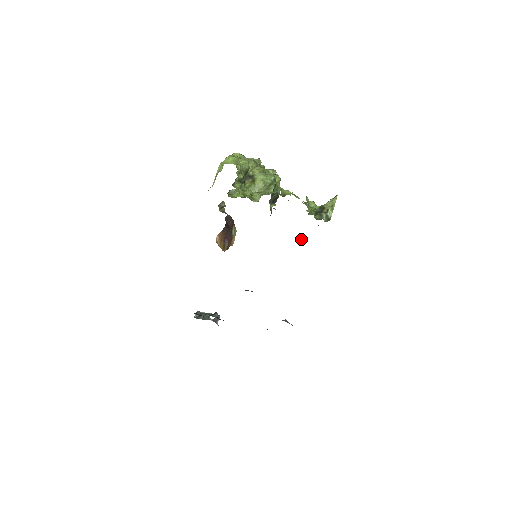
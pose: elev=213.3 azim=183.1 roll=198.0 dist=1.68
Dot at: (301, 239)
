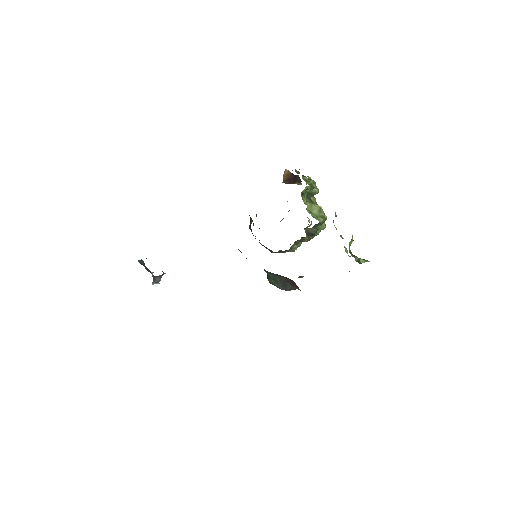
Dot at: (343, 238)
